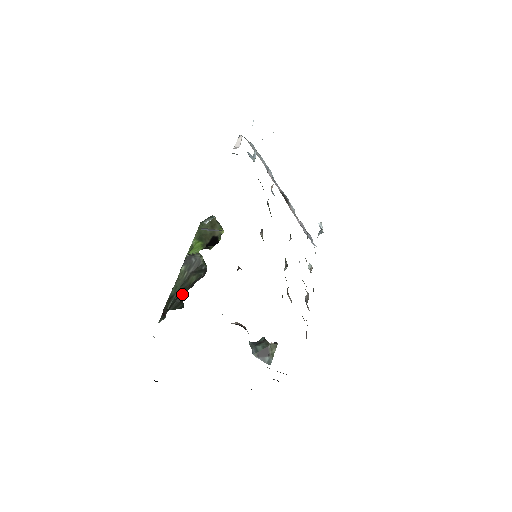
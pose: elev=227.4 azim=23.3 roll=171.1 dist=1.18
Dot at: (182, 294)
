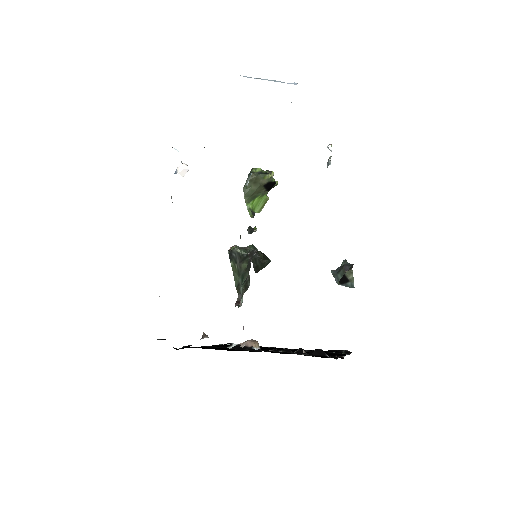
Dot at: (246, 277)
